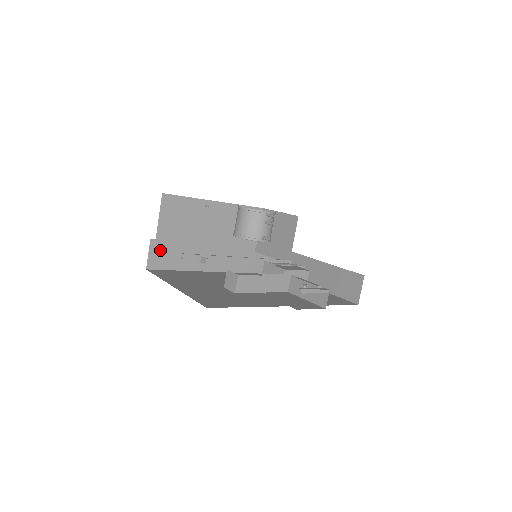
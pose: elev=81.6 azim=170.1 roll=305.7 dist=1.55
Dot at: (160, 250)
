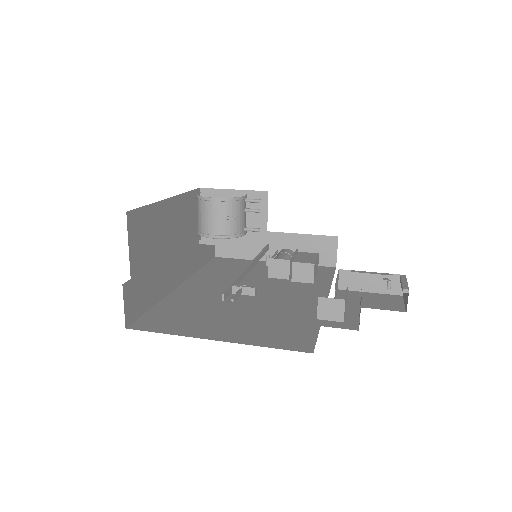
Dot at: (133, 293)
